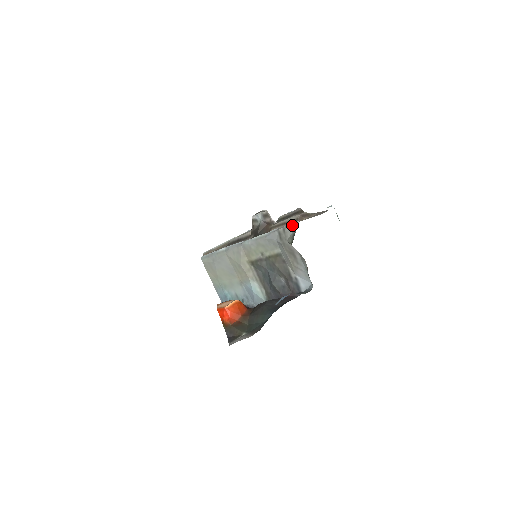
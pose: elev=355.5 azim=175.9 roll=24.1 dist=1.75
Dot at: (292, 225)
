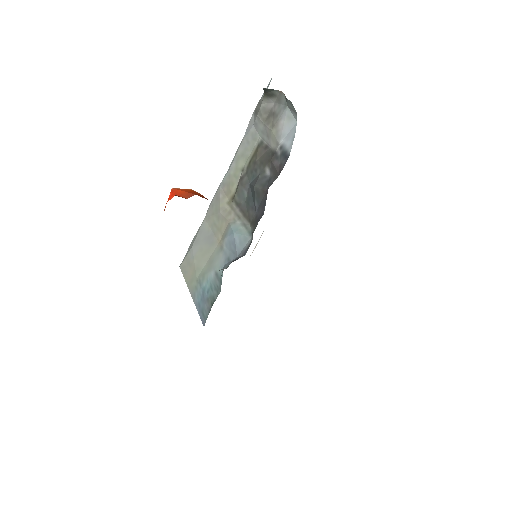
Dot at: (267, 87)
